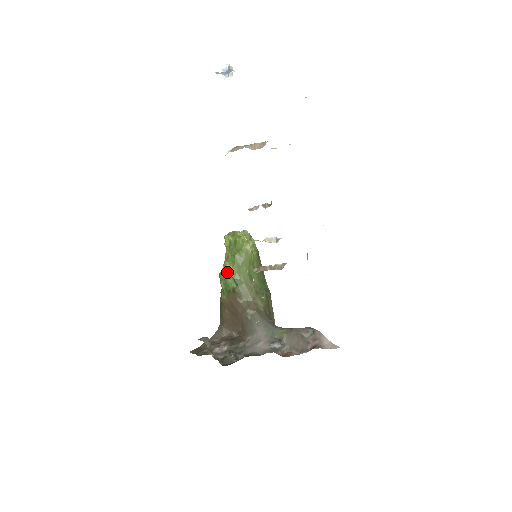
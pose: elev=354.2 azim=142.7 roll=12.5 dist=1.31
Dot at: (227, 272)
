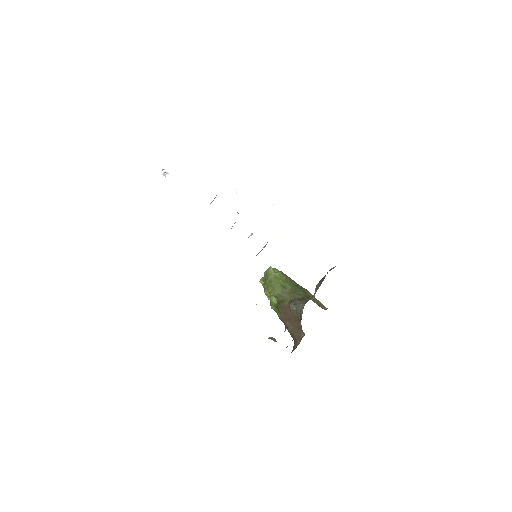
Dot at: (268, 296)
